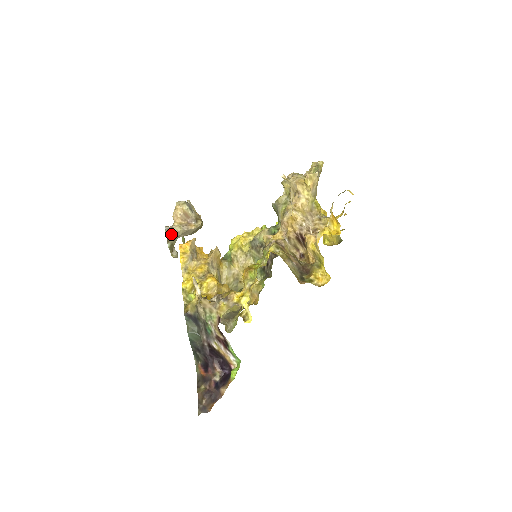
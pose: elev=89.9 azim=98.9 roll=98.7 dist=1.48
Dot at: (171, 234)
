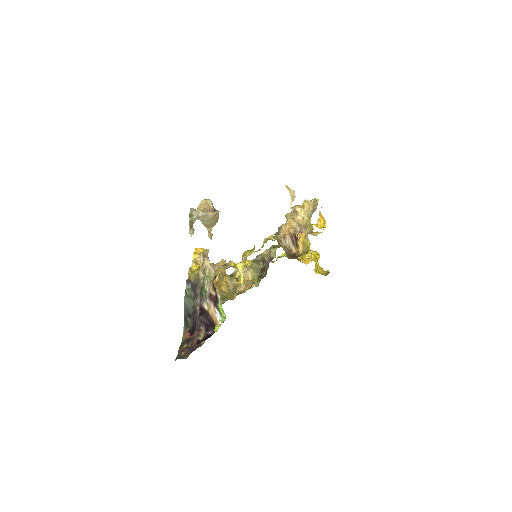
Dot at: (193, 214)
